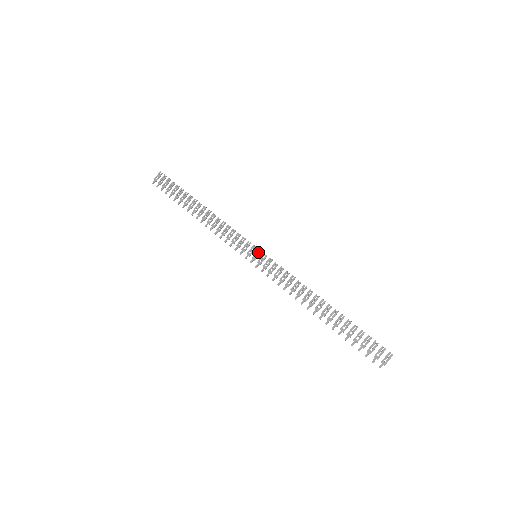
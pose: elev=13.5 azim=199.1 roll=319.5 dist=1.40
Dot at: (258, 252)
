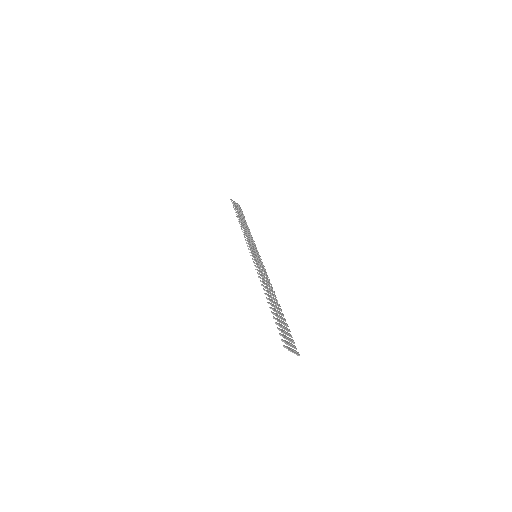
Dot at: (259, 258)
